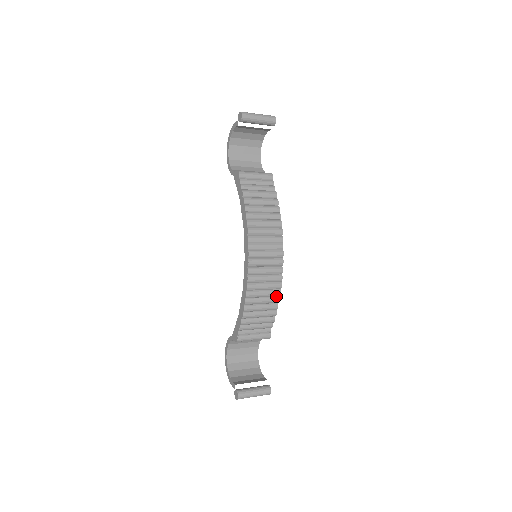
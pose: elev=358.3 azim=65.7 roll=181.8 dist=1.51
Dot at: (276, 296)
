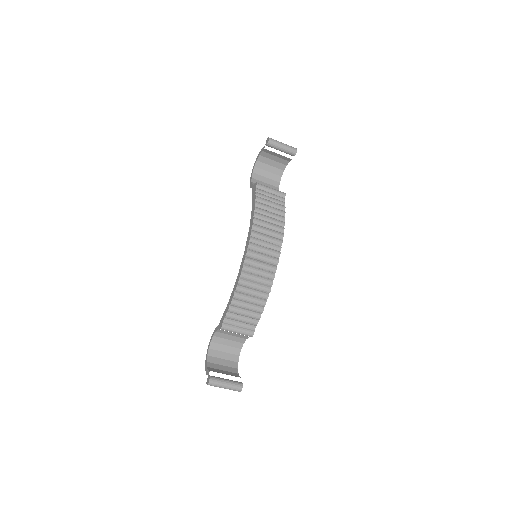
Dot at: (266, 292)
